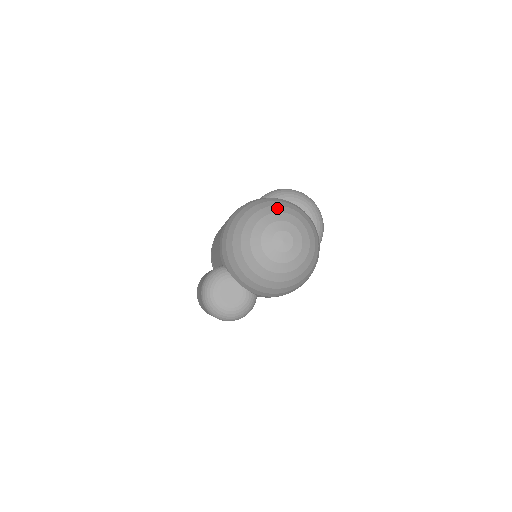
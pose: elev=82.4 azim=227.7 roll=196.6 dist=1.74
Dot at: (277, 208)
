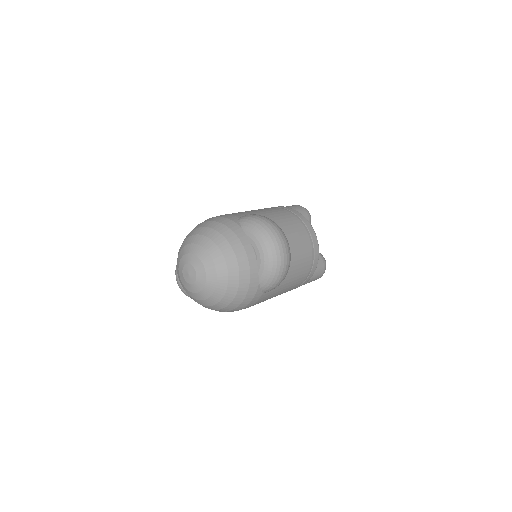
Dot at: (207, 242)
